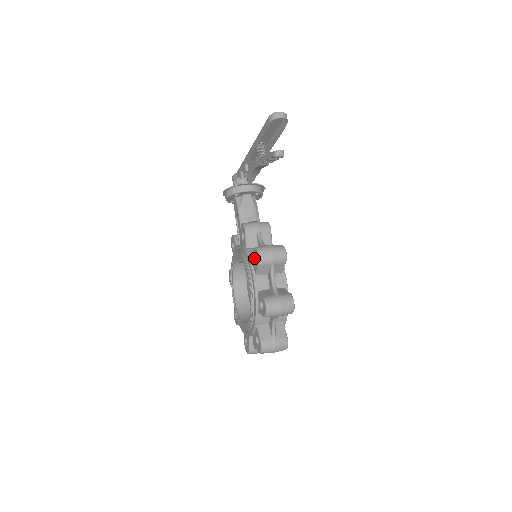
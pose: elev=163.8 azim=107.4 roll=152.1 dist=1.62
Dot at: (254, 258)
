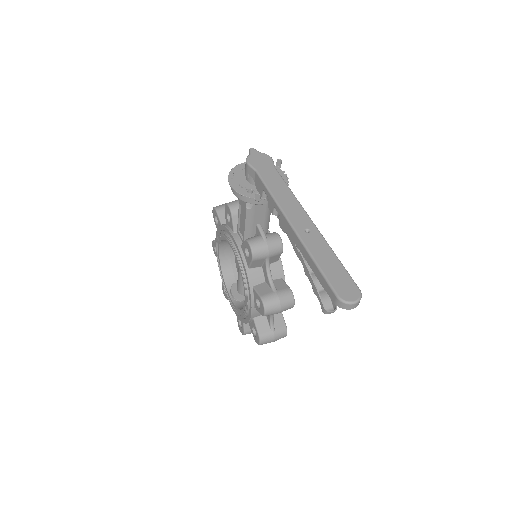
Dot at: (257, 298)
